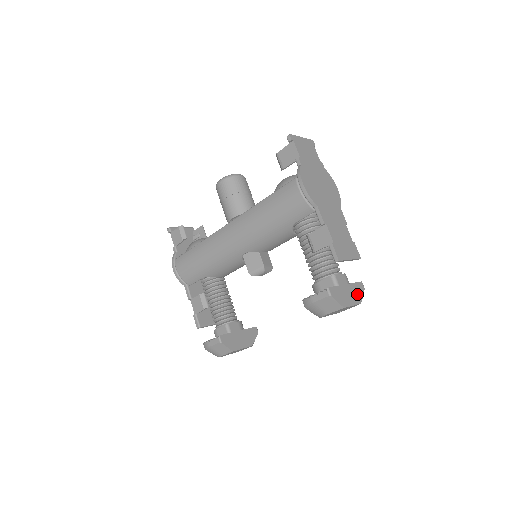
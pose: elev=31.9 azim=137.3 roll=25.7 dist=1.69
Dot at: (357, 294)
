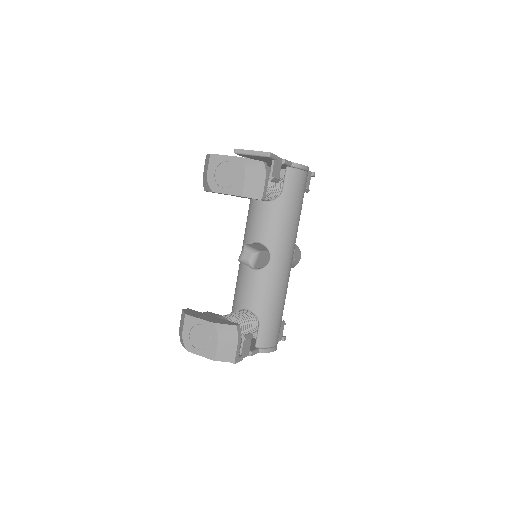
Dot at: occluded
